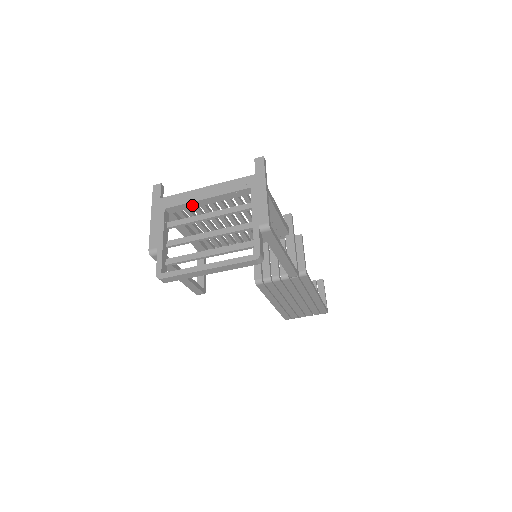
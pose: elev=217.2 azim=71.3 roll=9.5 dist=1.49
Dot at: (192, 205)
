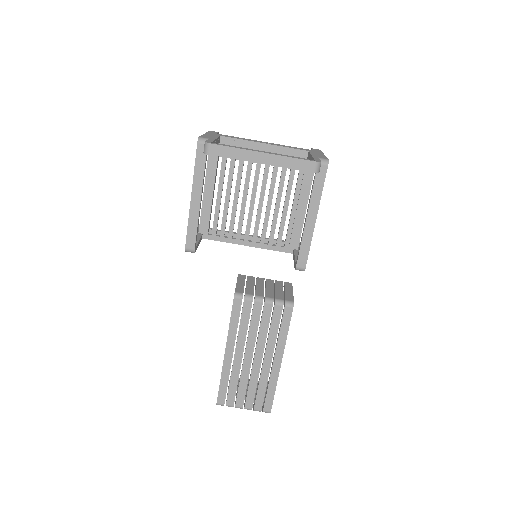
Dot at: (247, 145)
